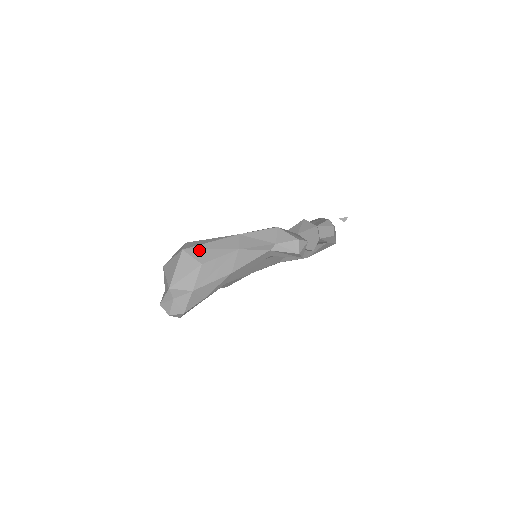
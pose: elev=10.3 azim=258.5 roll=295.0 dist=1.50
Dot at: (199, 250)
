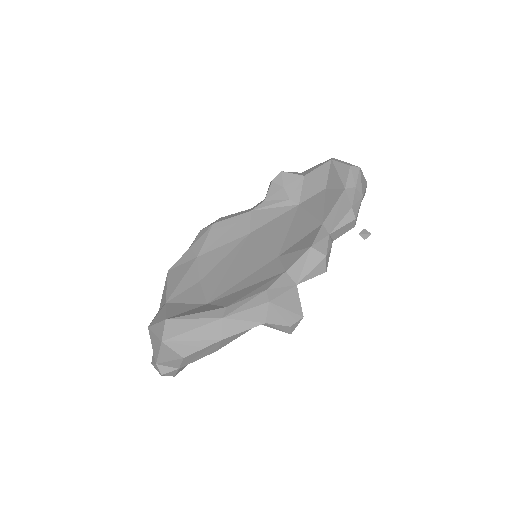
Dot at: (179, 342)
